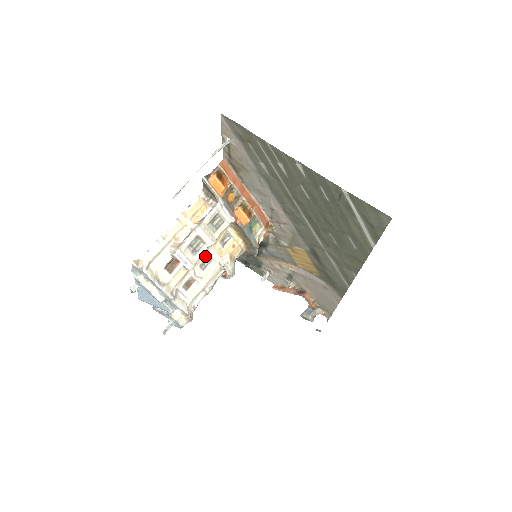
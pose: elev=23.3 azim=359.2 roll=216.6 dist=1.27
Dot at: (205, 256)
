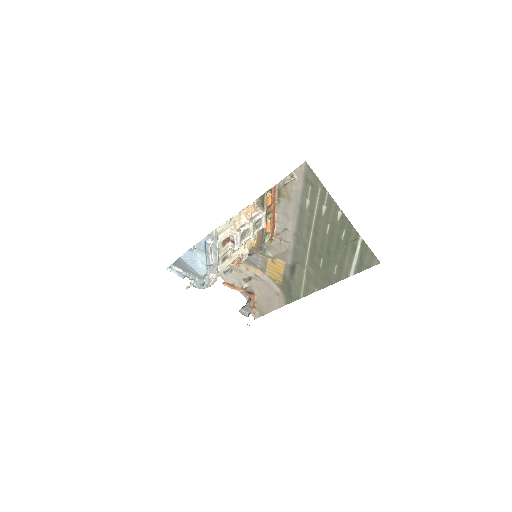
Dot at: occluded
